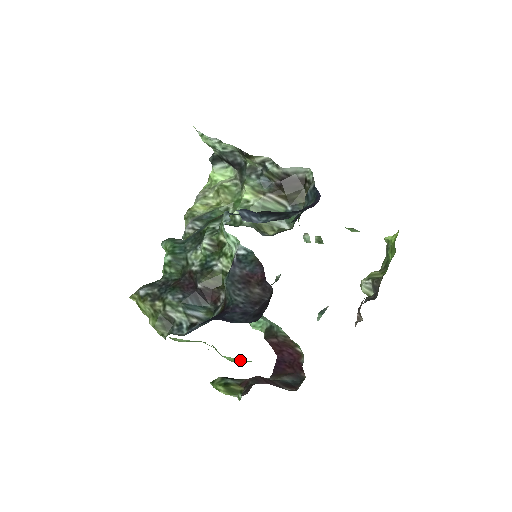
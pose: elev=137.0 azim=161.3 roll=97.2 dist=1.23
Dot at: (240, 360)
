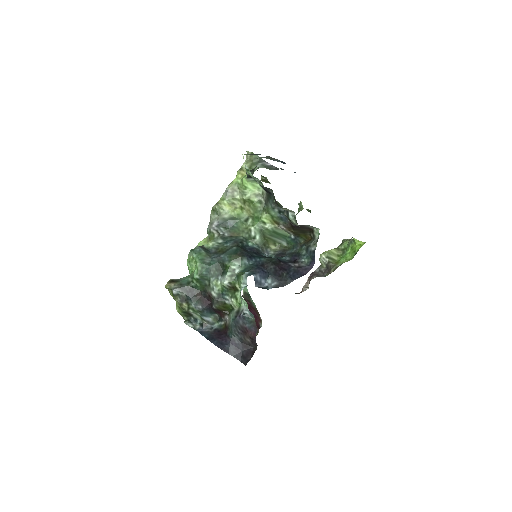
Dot at: occluded
